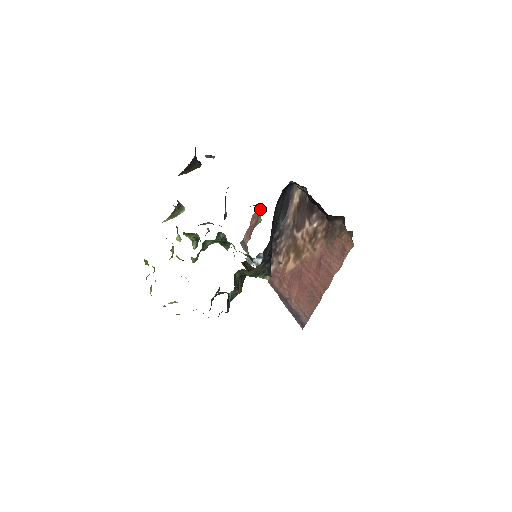
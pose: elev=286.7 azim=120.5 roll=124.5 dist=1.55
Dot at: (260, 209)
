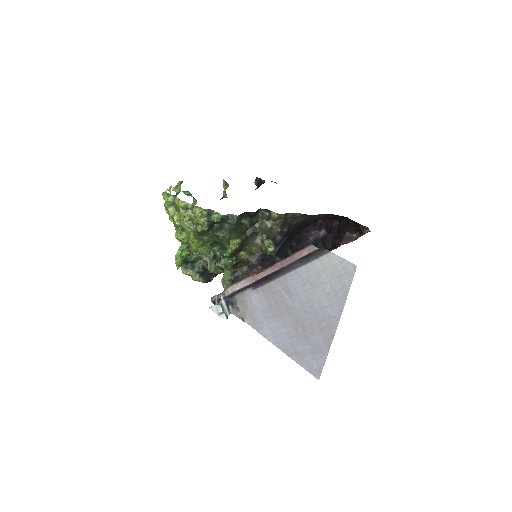
Dot at: occluded
